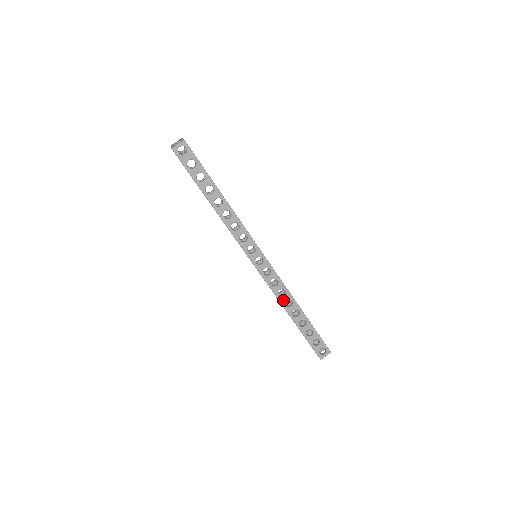
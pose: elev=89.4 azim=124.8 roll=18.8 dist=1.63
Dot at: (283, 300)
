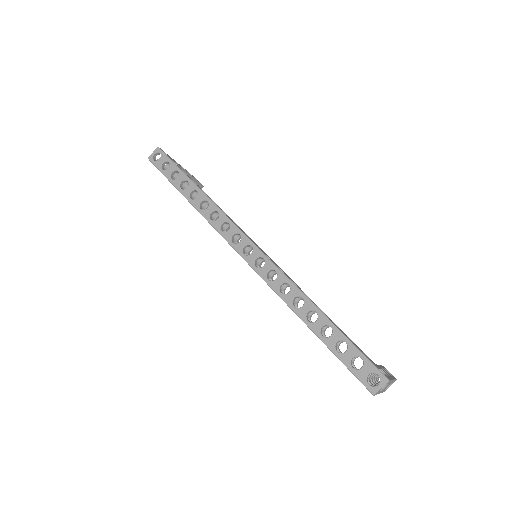
Dot at: (289, 298)
